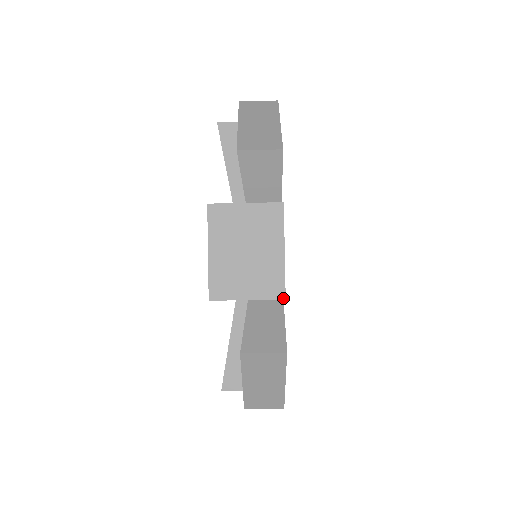
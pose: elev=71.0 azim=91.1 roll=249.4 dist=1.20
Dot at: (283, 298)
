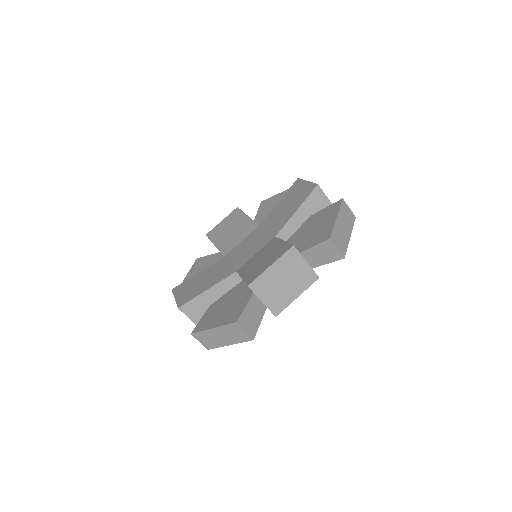
Dot at: (275, 316)
